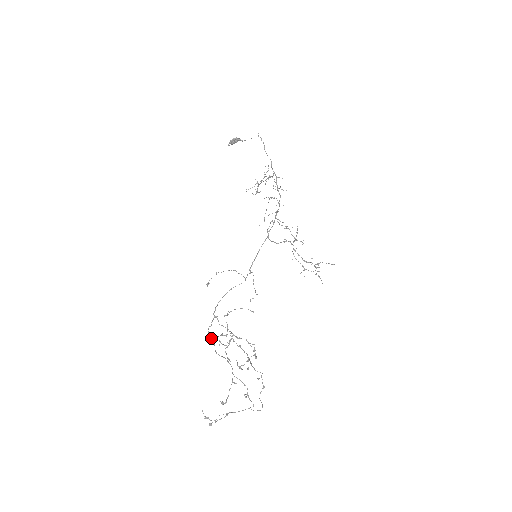
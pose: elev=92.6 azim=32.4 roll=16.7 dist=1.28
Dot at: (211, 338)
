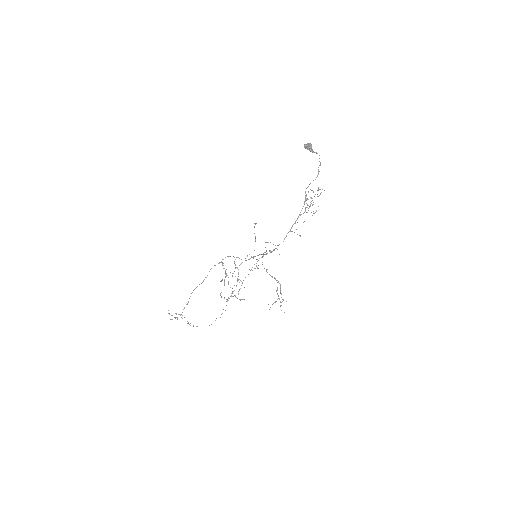
Dot at: occluded
